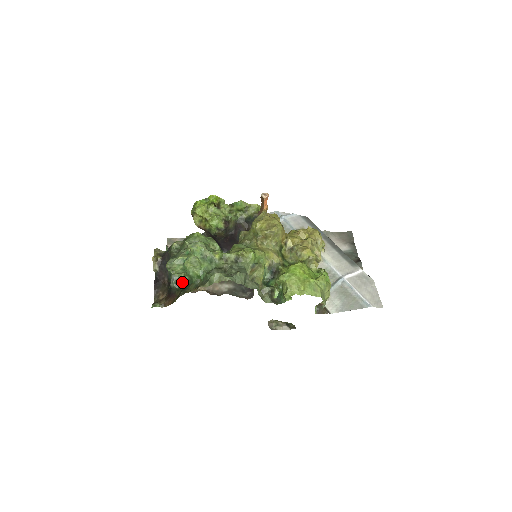
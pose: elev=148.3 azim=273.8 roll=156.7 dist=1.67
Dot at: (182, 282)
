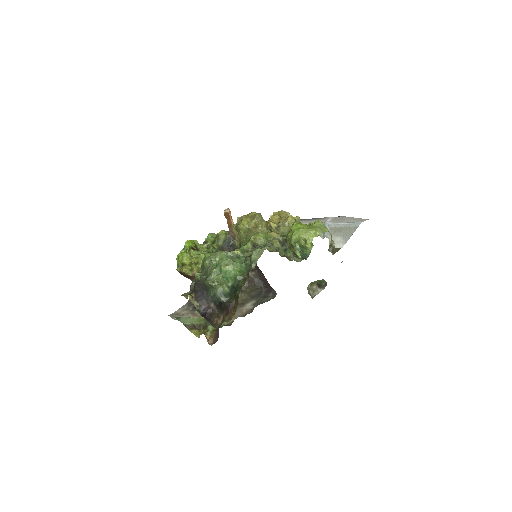
Dot at: (228, 291)
